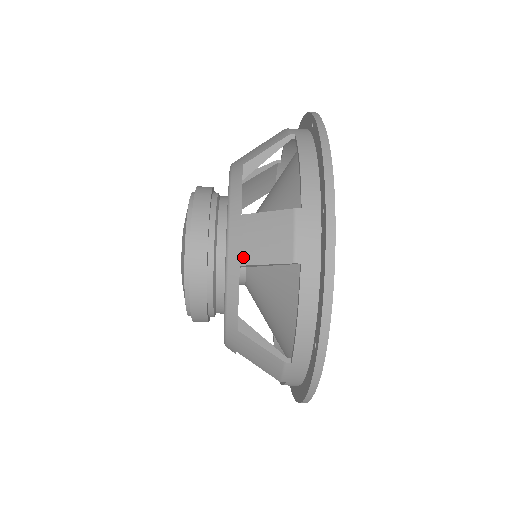
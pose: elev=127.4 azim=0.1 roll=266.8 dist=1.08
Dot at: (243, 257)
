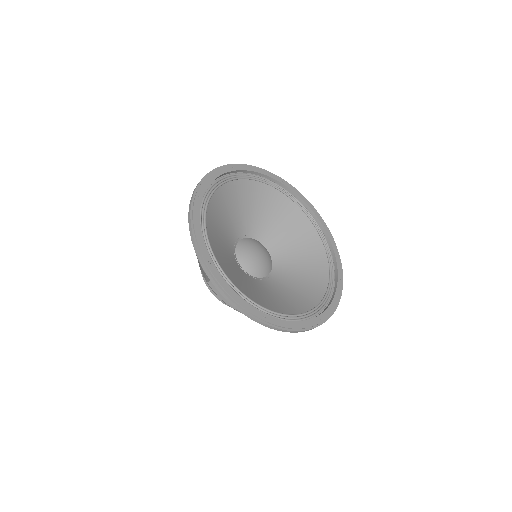
Dot at: occluded
